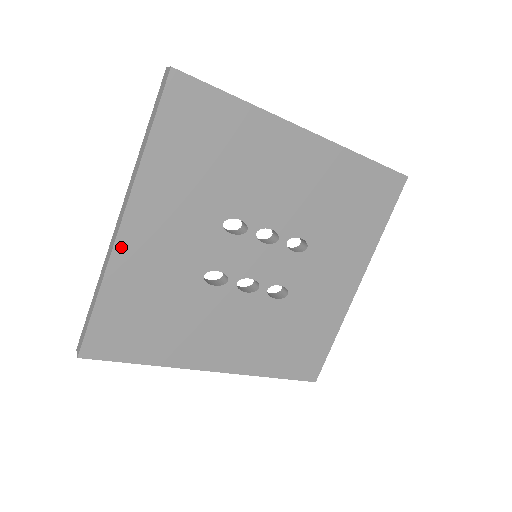
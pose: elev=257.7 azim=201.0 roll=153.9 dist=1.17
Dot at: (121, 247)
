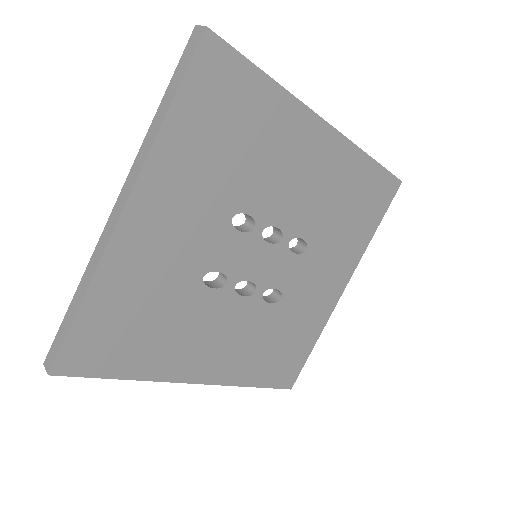
Dot at: (119, 240)
